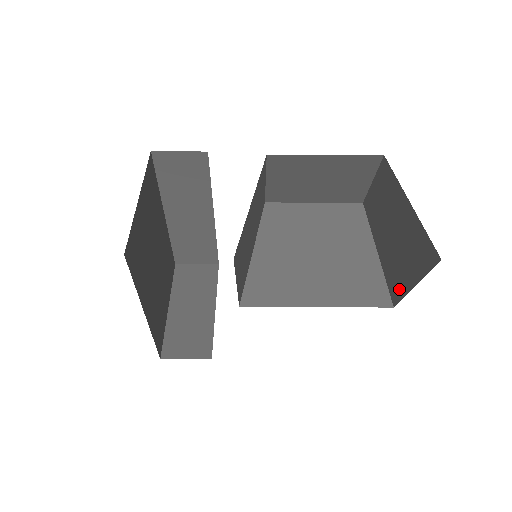
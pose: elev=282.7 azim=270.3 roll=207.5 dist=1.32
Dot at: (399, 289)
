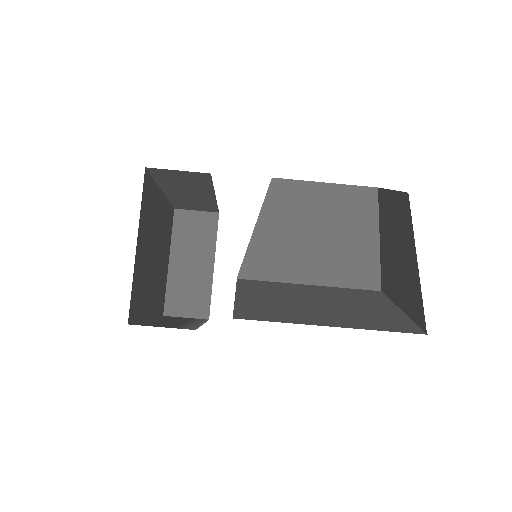
Dot at: (389, 290)
